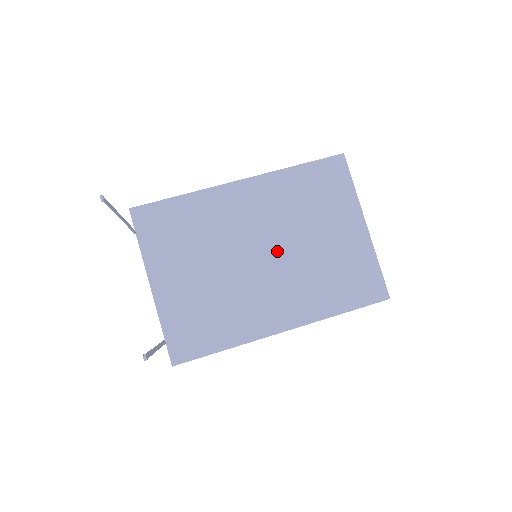
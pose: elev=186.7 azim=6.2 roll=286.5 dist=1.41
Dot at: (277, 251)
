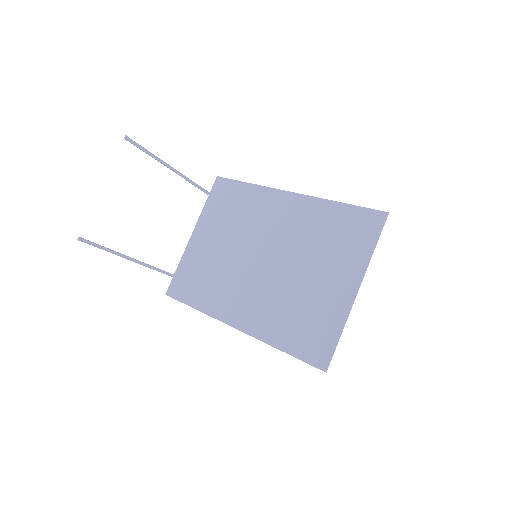
Dot at: (274, 263)
